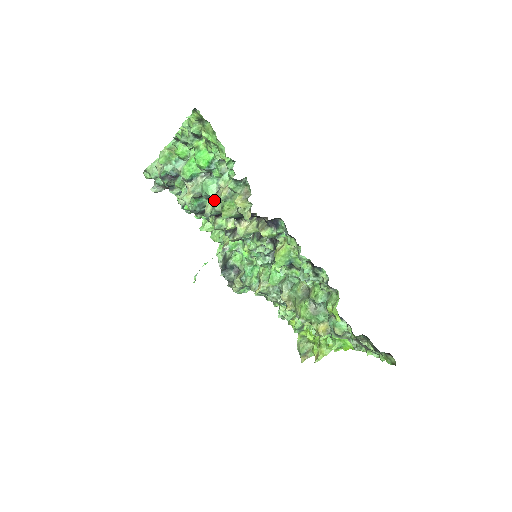
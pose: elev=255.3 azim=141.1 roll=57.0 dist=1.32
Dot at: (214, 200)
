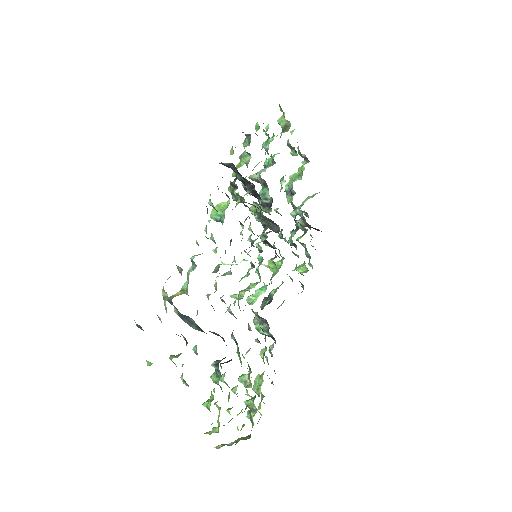
Dot at: occluded
